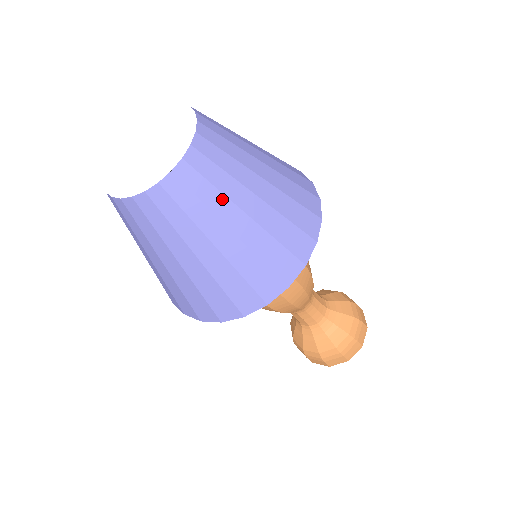
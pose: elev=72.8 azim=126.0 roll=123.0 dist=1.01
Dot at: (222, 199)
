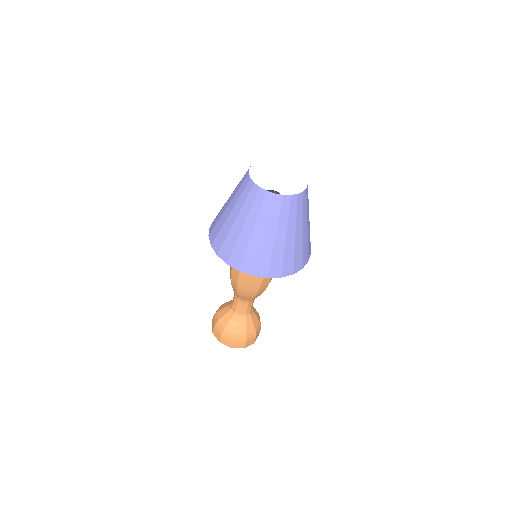
Dot at: (286, 222)
